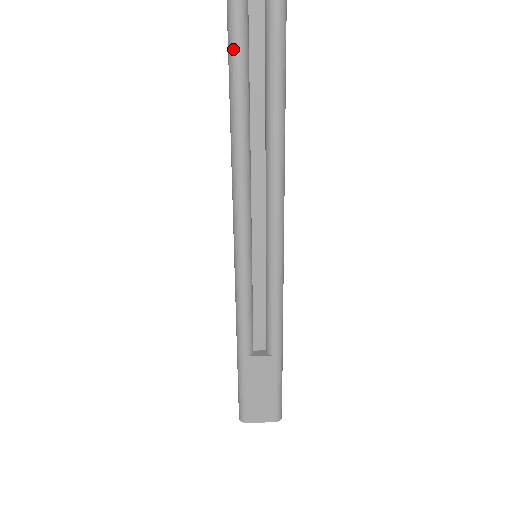
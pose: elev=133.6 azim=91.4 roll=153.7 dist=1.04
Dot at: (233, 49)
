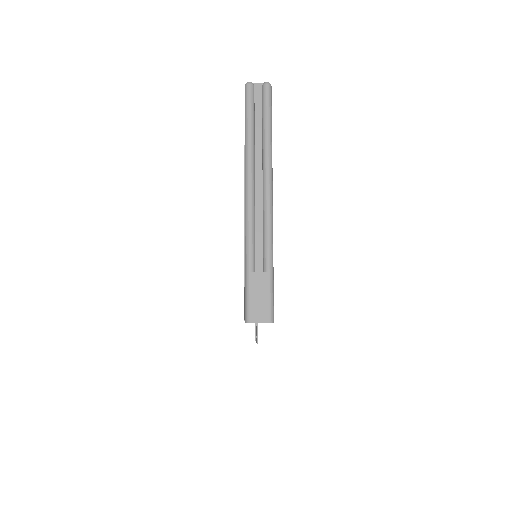
Dot at: (247, 107)
